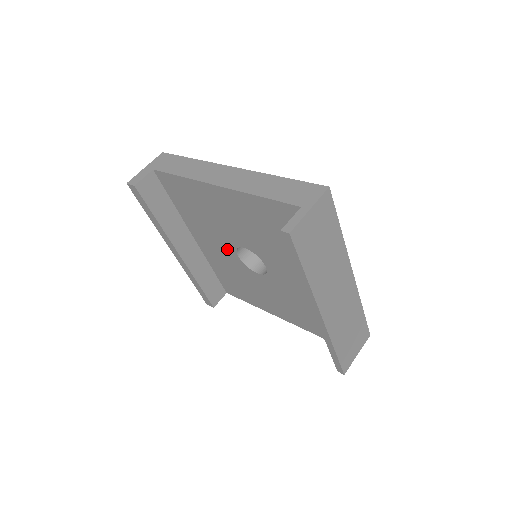
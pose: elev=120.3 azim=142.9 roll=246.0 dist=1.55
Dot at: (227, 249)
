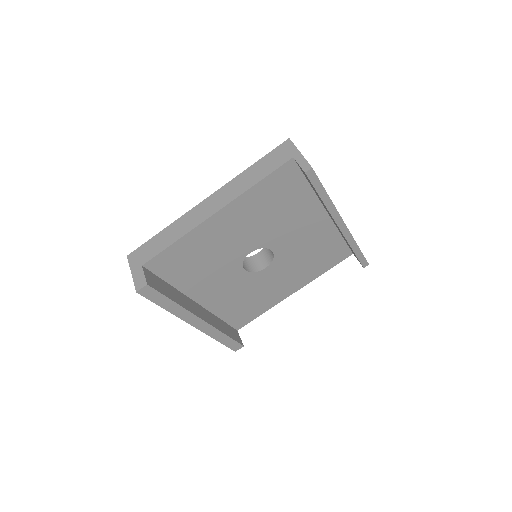
Dot at: (233, 275)
